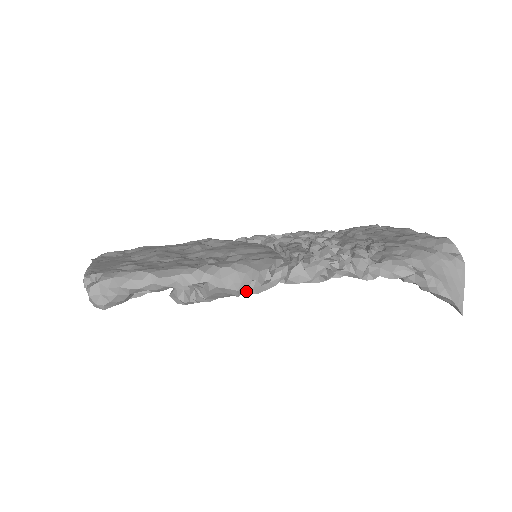
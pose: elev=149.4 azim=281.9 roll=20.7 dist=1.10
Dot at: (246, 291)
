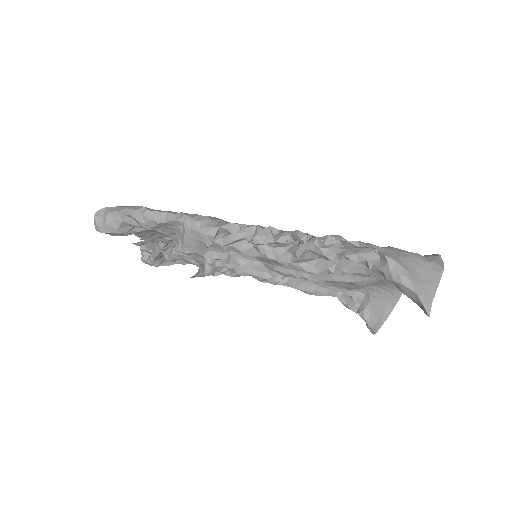
Dot at: (215, 240)
